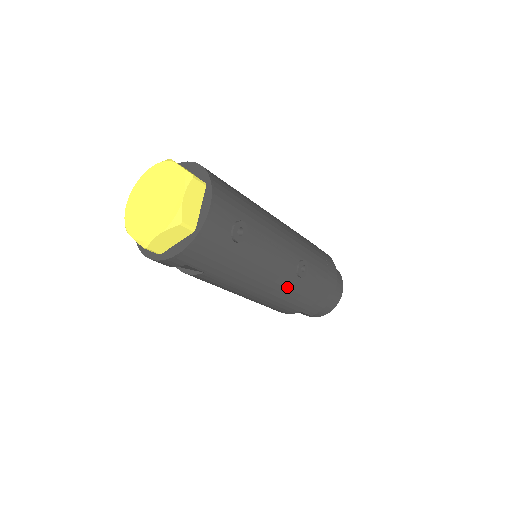
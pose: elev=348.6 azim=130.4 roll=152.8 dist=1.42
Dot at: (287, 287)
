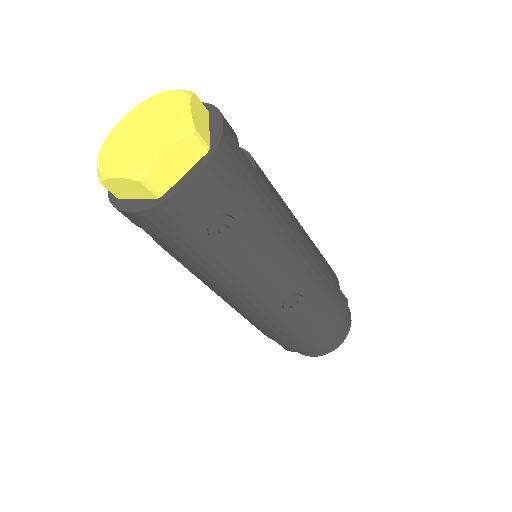
Dot at: (264, 312)
